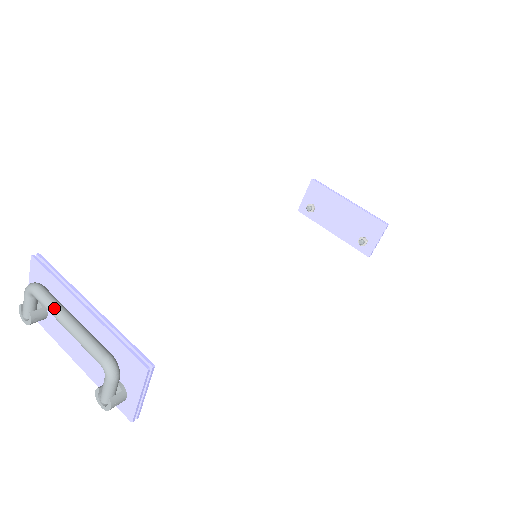
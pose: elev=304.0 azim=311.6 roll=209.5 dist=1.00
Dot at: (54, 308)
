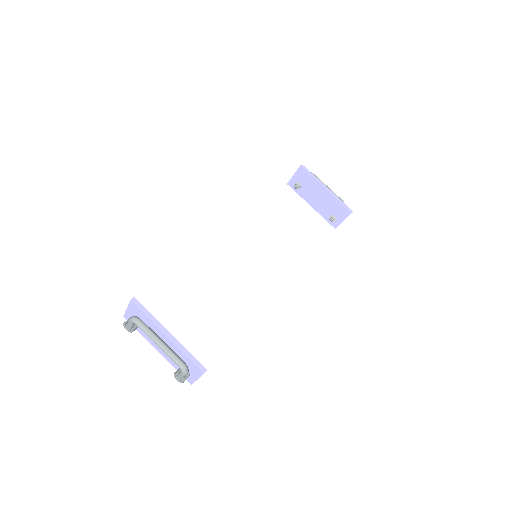
Dot at: (150, 336)
